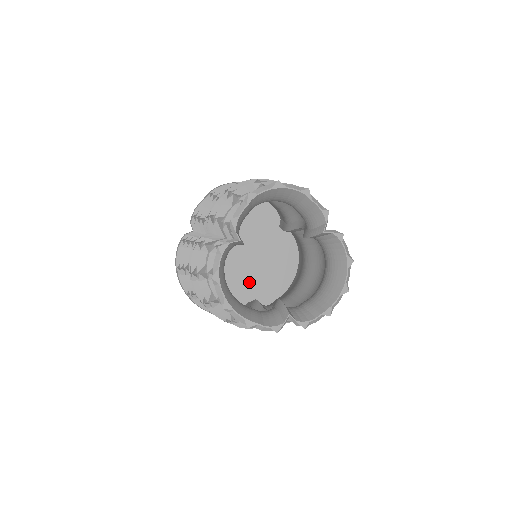
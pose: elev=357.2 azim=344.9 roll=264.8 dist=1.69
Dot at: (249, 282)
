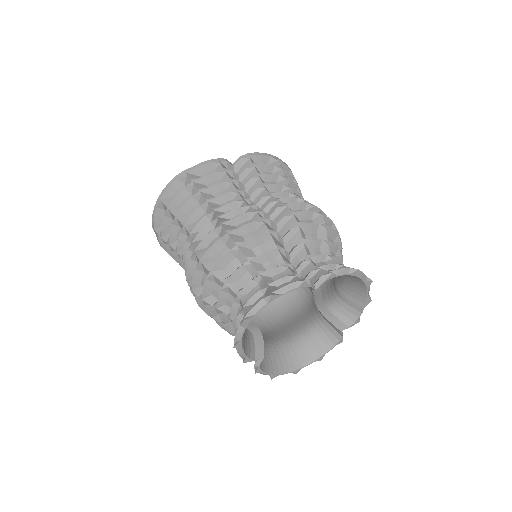
Dot at: occluded
